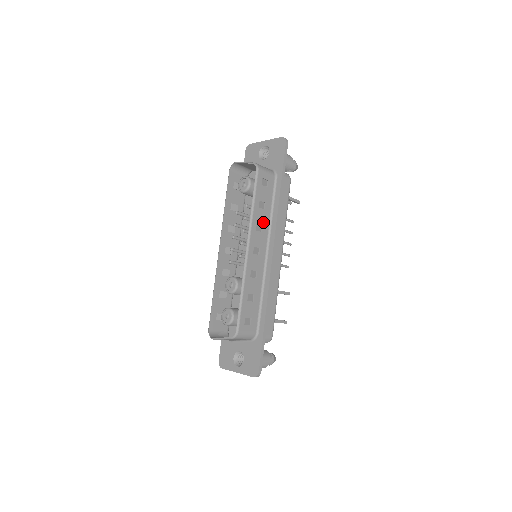
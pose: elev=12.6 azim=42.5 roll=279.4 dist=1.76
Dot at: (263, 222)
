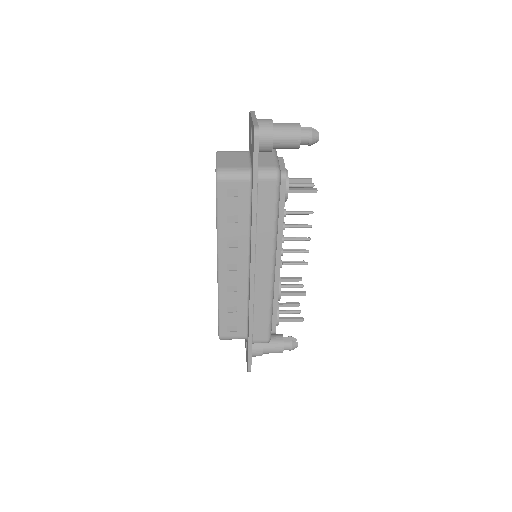
Dot at: (238, 237)
